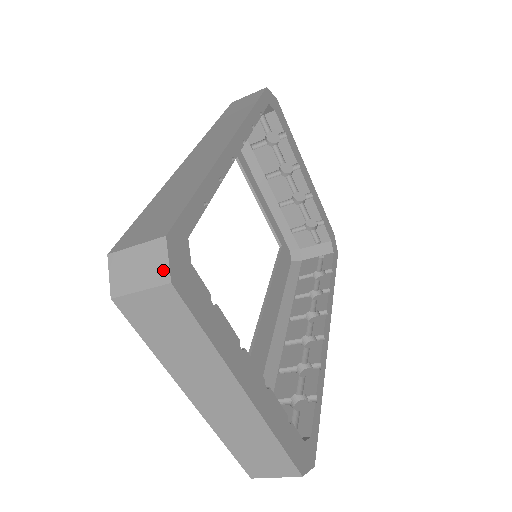
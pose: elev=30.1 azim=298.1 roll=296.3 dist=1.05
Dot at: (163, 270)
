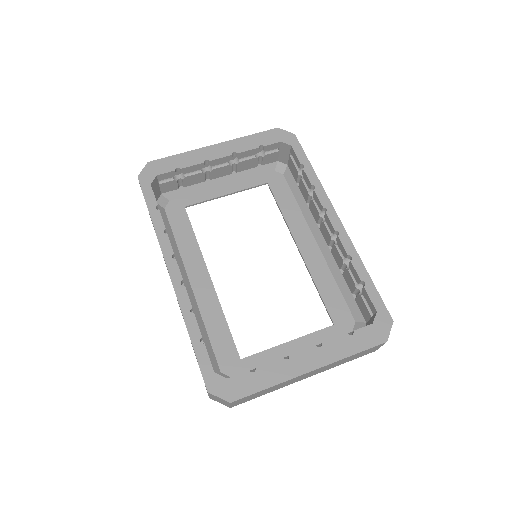
Dot at: (223, 400)
